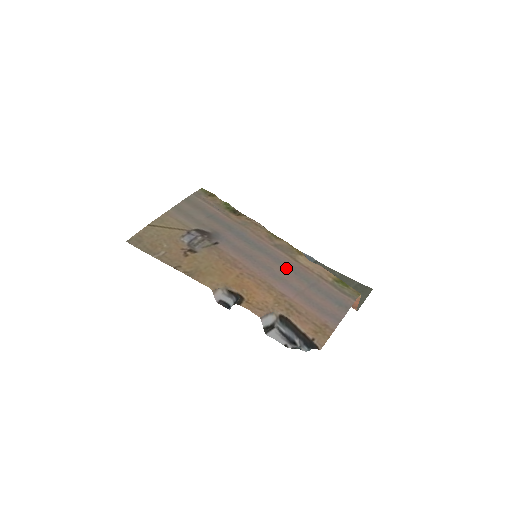
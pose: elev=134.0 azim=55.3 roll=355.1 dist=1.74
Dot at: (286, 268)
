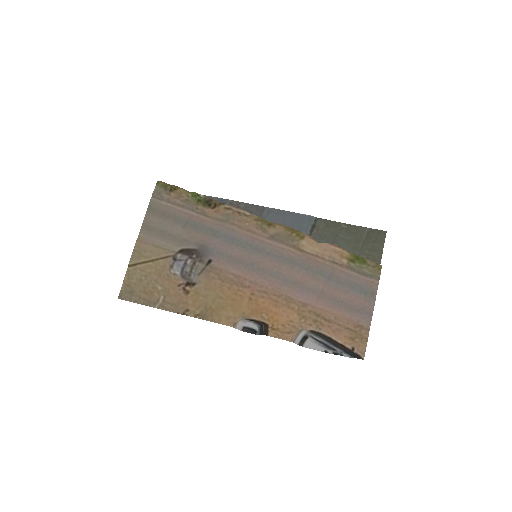
Dot at: (294, 266)
